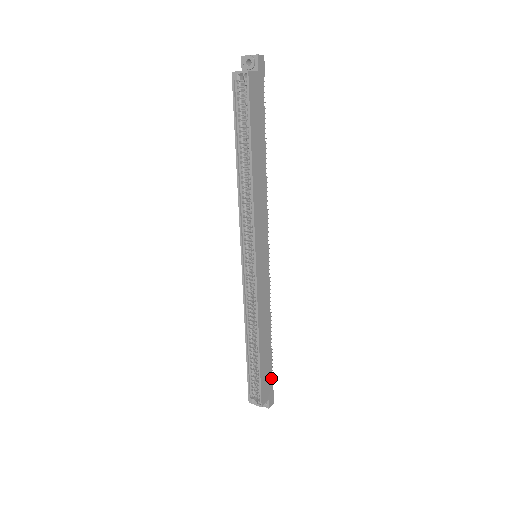
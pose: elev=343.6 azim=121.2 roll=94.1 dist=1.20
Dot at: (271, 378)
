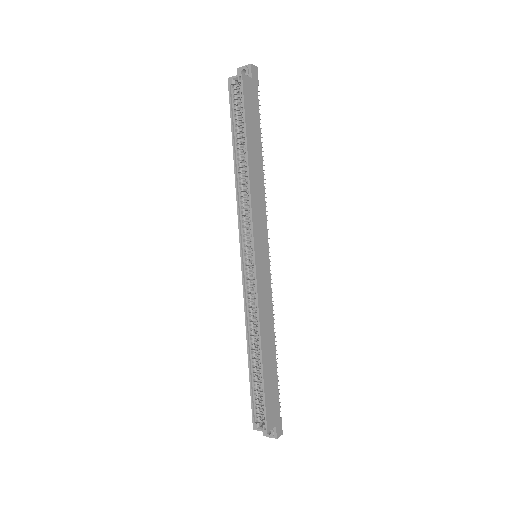
Dot at: (278, 401)
